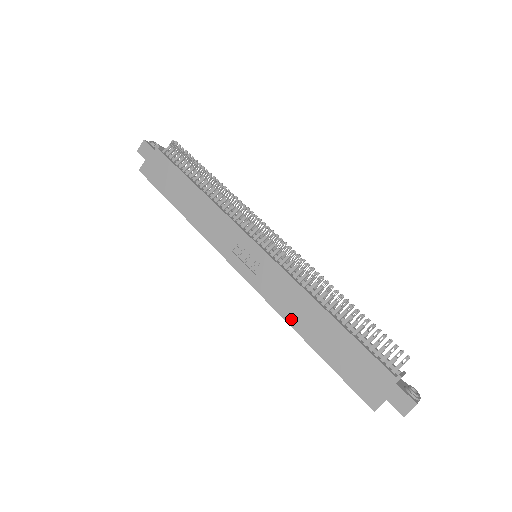
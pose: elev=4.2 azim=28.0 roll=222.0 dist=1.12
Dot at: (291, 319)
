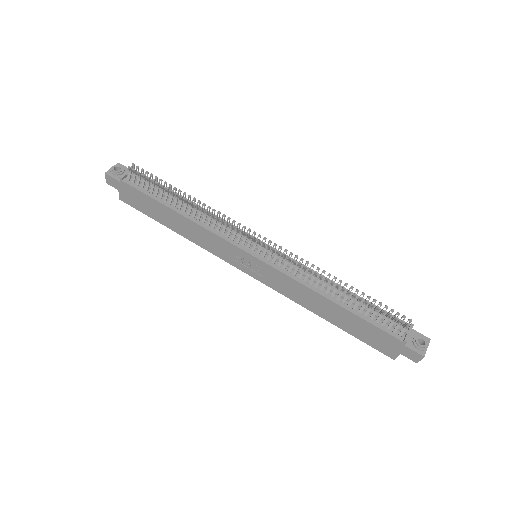
Dot at: (306, 305)
